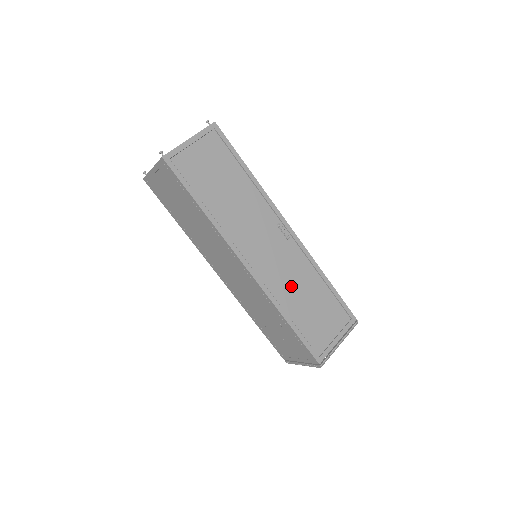
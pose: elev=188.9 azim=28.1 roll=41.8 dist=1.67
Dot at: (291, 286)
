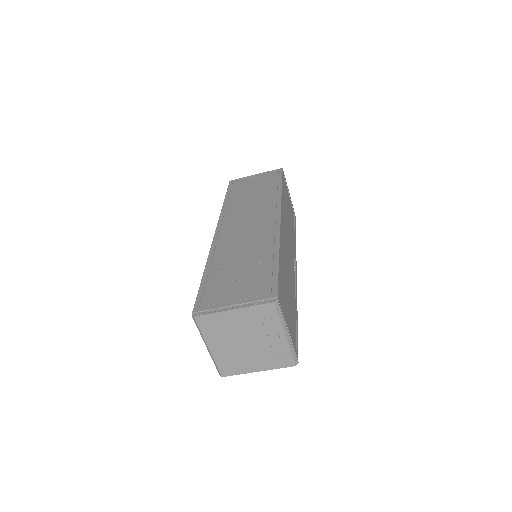
Dot at: (287, 267)
